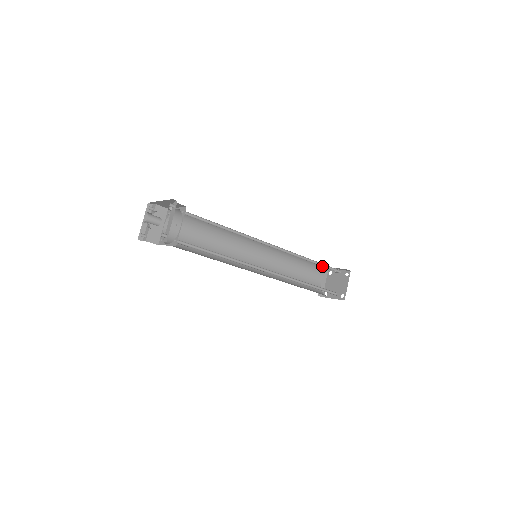
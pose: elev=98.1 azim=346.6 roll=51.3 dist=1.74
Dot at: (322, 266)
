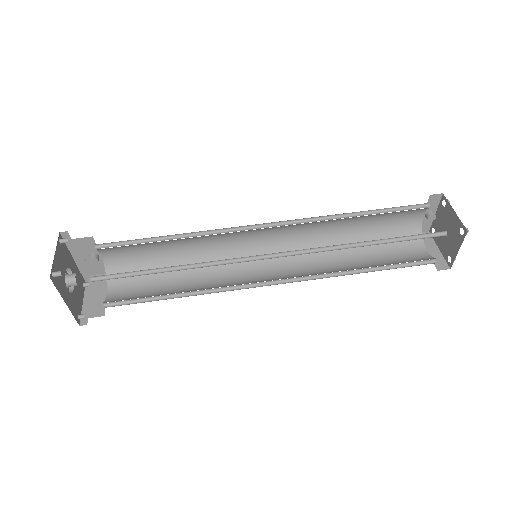
Dot at: occluded
